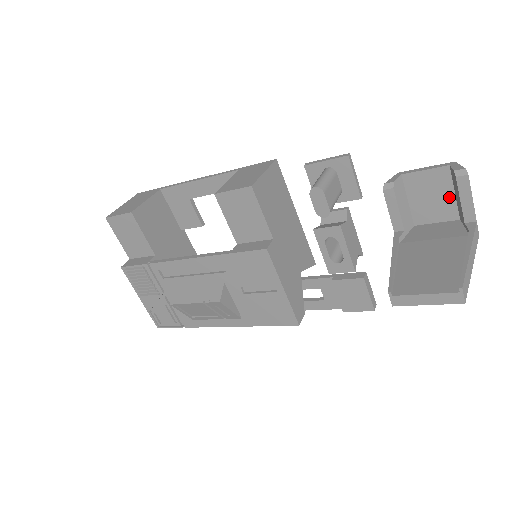
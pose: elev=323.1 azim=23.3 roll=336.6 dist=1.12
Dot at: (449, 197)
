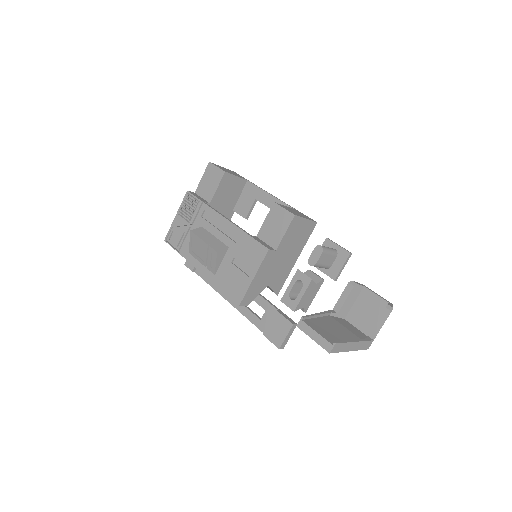
Dot at: (374, 319)
